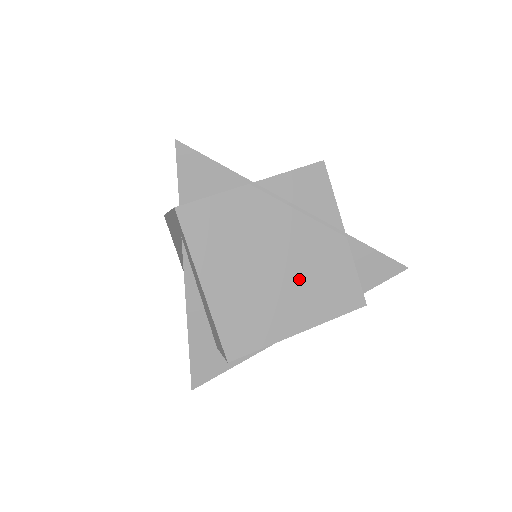
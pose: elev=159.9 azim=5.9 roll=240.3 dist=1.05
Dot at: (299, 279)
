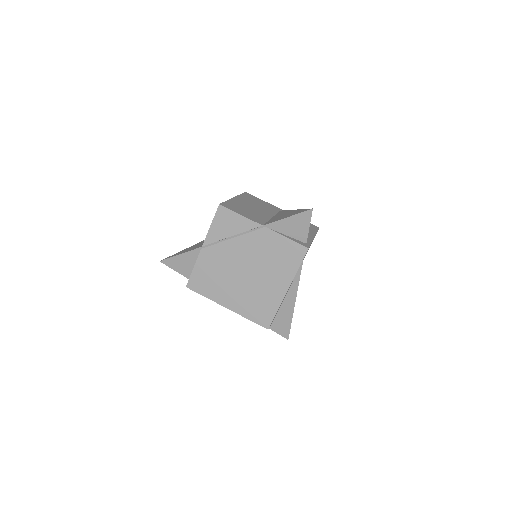
Dot at: (263, 267)
